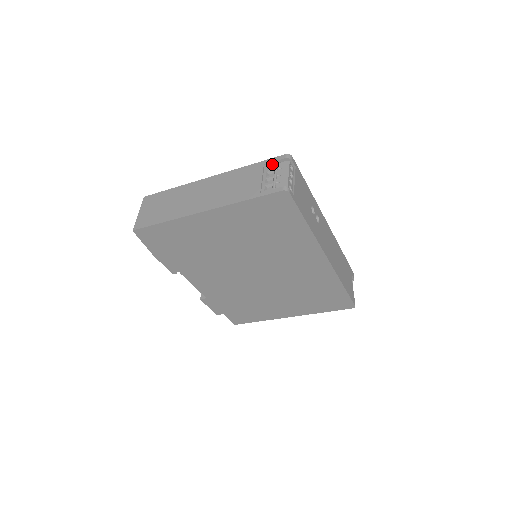
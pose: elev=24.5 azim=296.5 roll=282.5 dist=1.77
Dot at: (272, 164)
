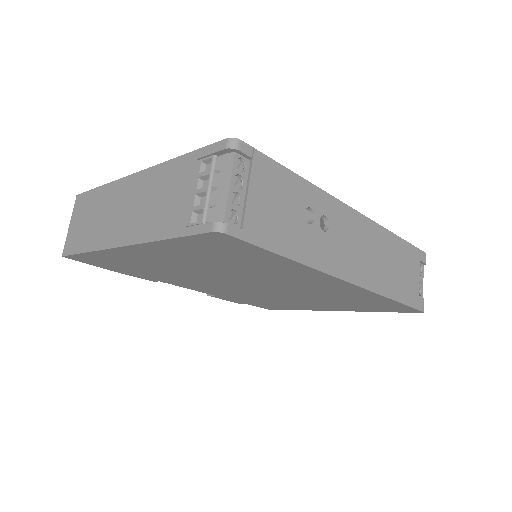
Dot at: (208, 159)
